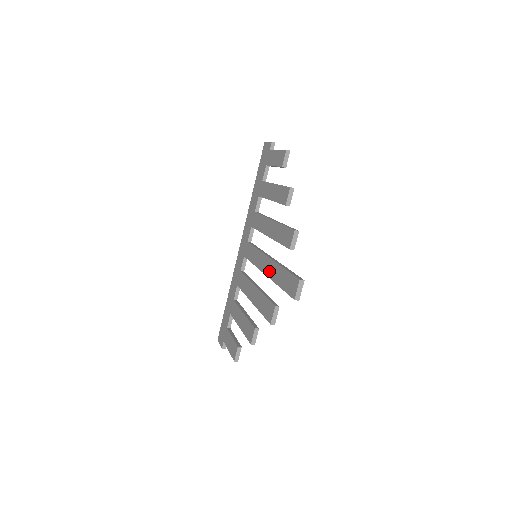
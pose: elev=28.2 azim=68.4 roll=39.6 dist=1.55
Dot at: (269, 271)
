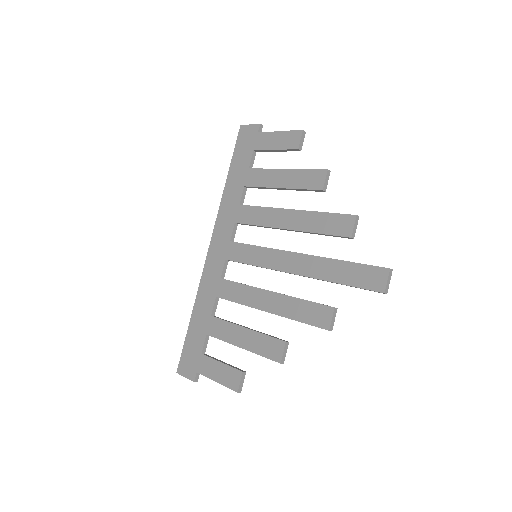
Dot at: (304, 268)
